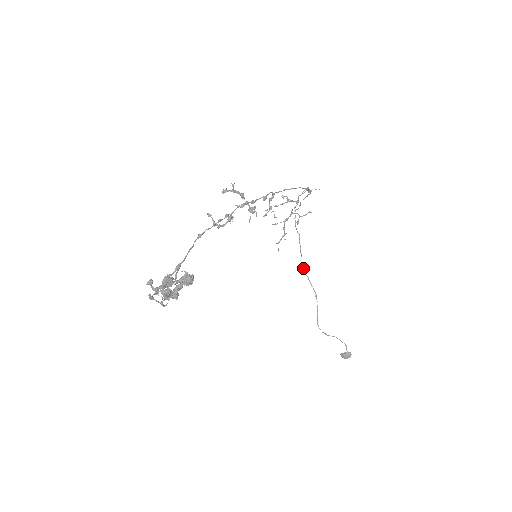
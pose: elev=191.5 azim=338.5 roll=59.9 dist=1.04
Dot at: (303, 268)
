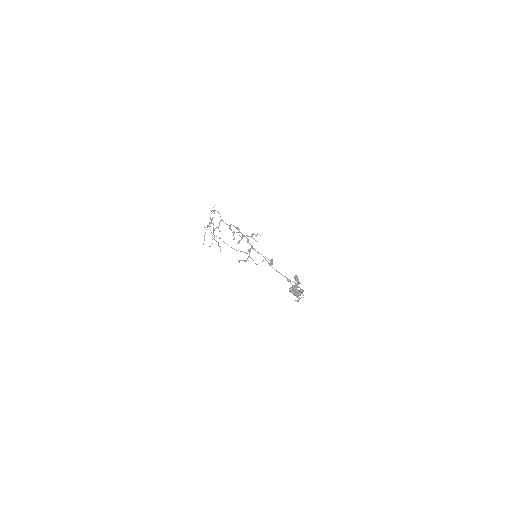
Dot at: occluded
